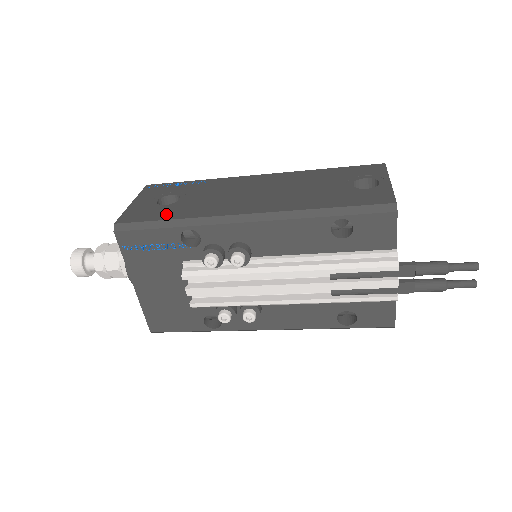
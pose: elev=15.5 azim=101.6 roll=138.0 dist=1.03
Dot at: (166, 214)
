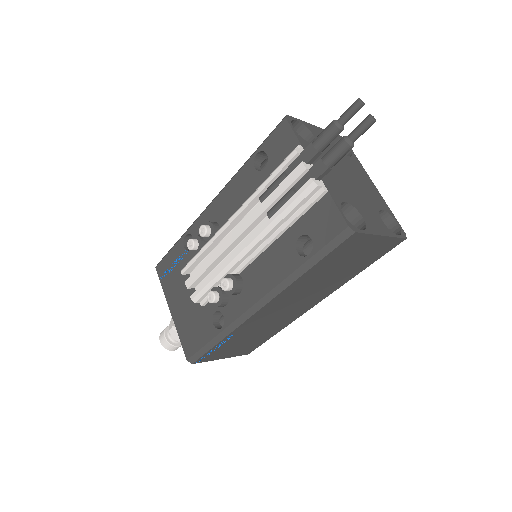
Dot at: occluded
